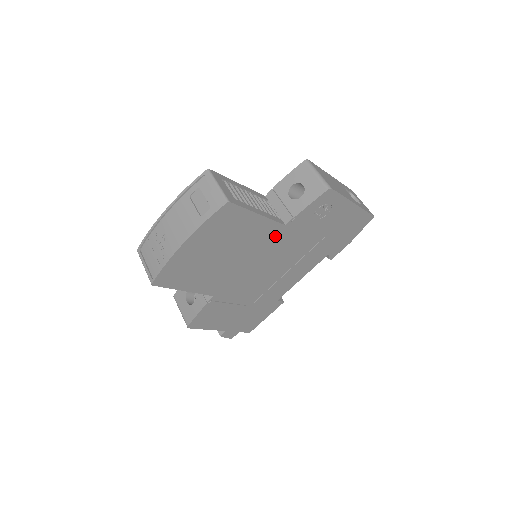
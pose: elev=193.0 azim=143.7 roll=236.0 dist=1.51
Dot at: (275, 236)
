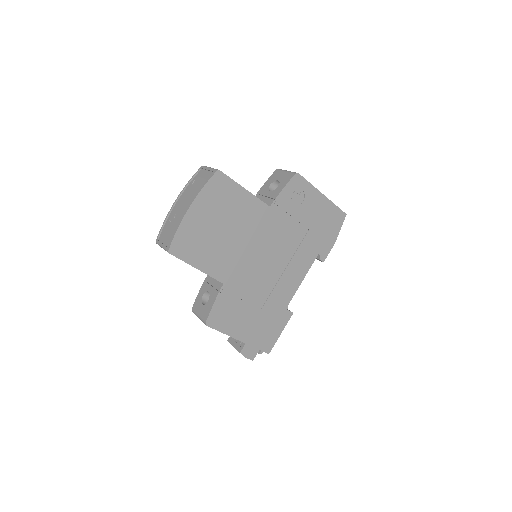
Dot at: (264, 218)
